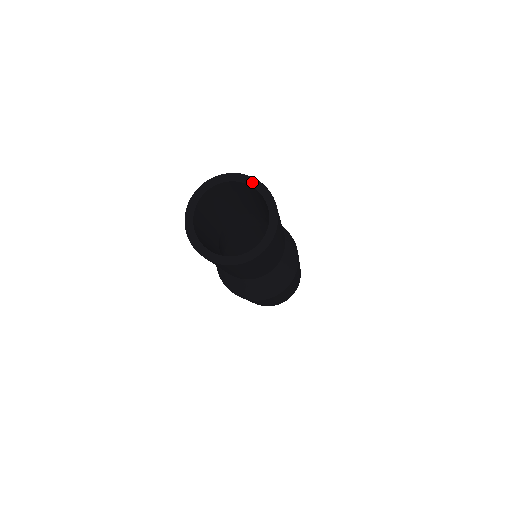
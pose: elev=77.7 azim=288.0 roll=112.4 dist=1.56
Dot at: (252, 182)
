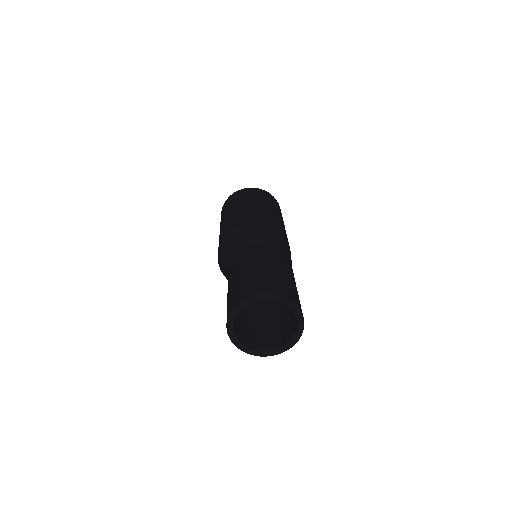
Dot at: (300, 320)
